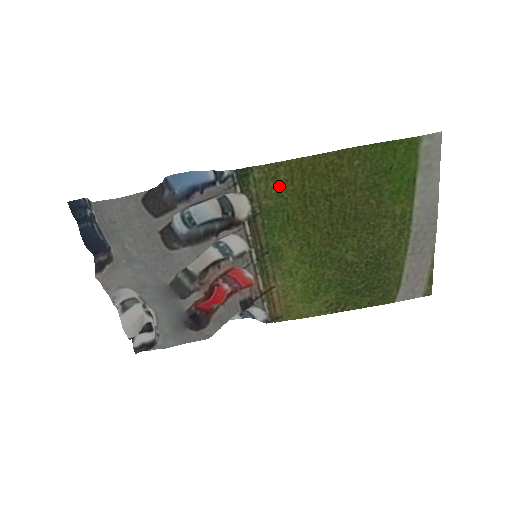
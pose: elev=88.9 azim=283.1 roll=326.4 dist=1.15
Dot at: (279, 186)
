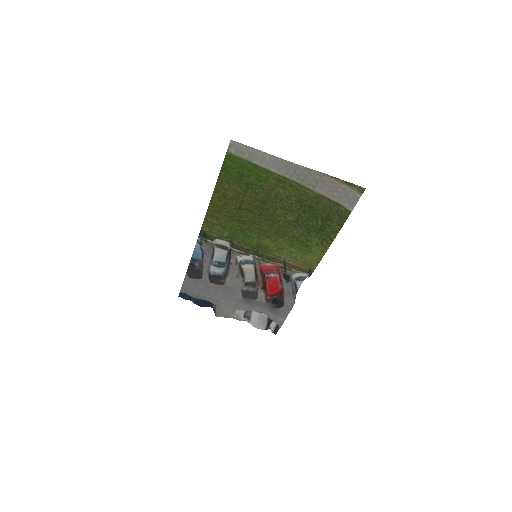
Dot at: (219, 225)
